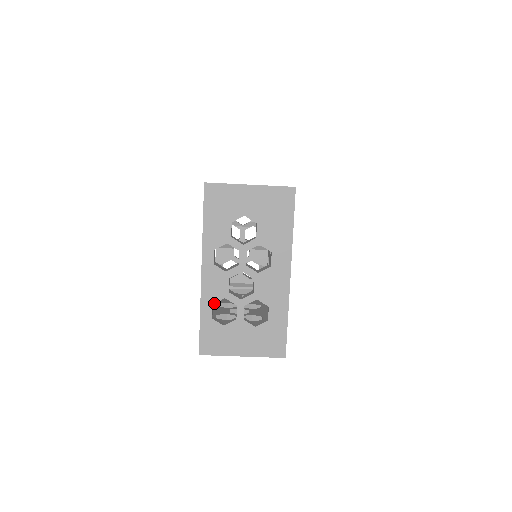
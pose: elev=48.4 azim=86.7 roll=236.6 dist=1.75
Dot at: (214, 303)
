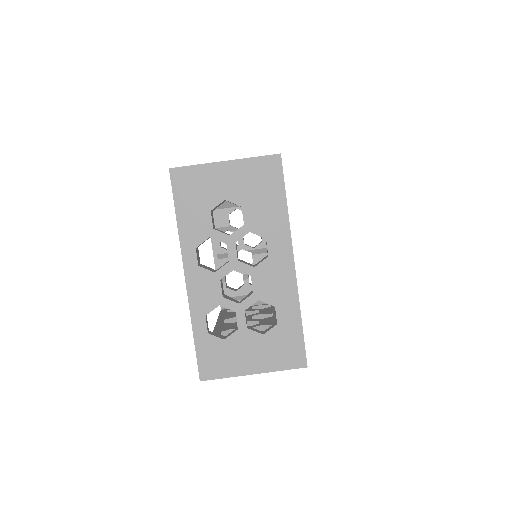
Dot at: occluded
